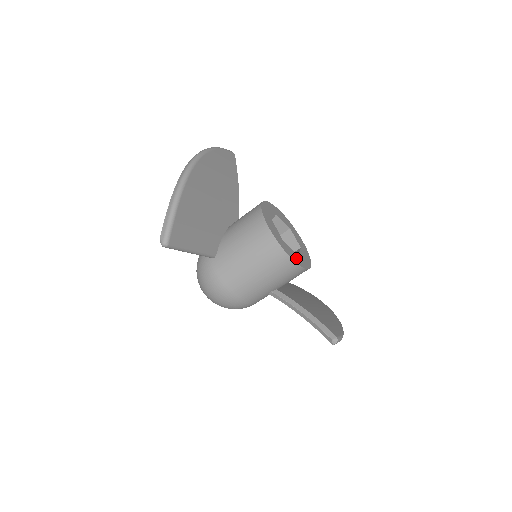
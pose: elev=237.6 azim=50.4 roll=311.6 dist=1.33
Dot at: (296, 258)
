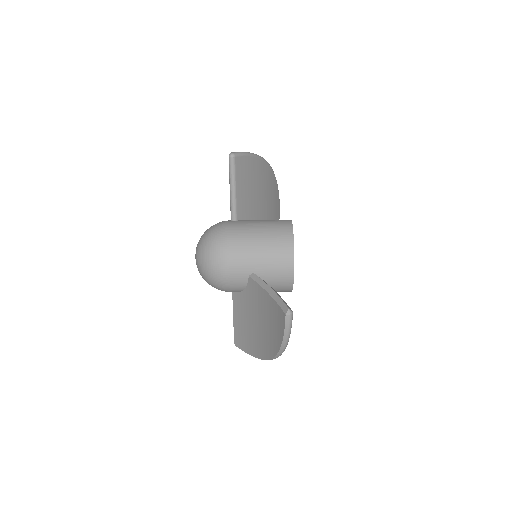
Dot at: occluded
